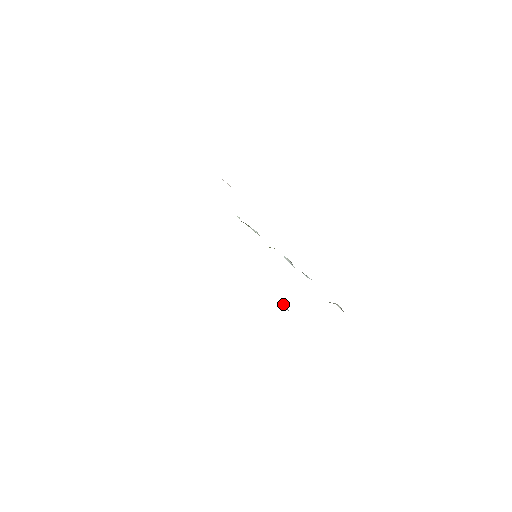
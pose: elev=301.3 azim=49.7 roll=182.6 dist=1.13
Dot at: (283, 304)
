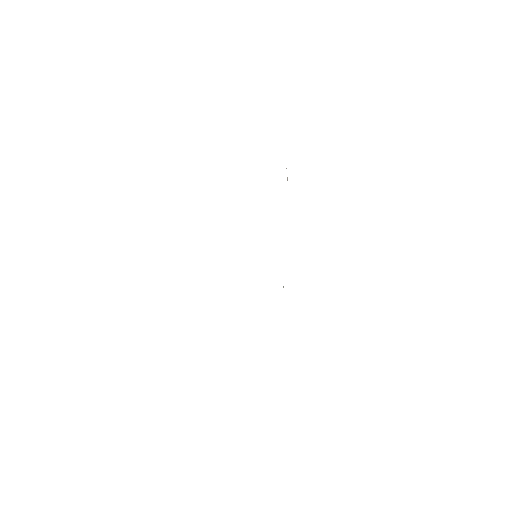
Dot at: occluded
